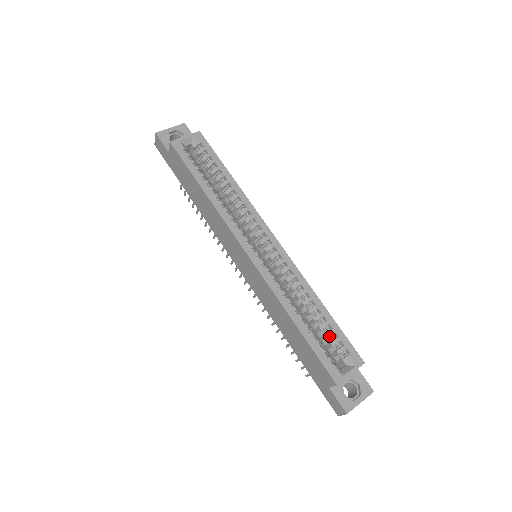
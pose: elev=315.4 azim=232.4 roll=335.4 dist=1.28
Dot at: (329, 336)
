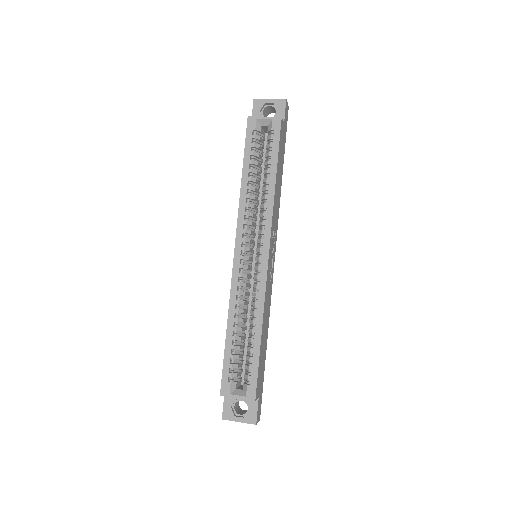
Dot at: occluded
